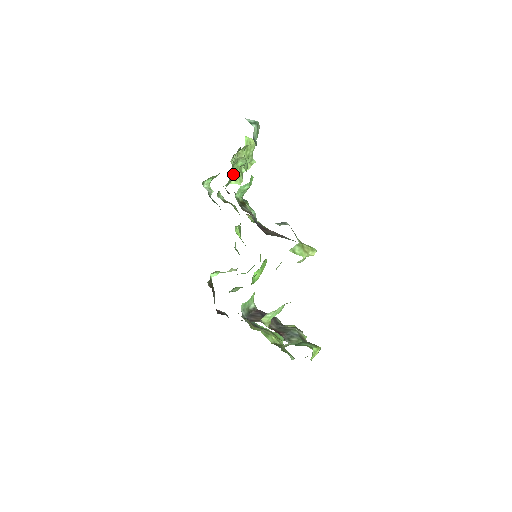
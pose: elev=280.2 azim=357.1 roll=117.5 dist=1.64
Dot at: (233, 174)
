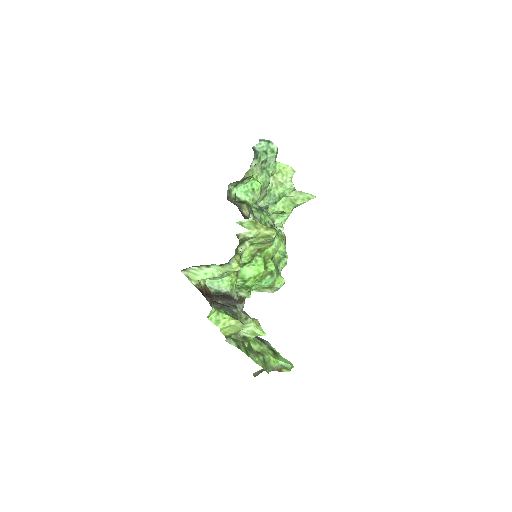
Dot at: (273, 198)
